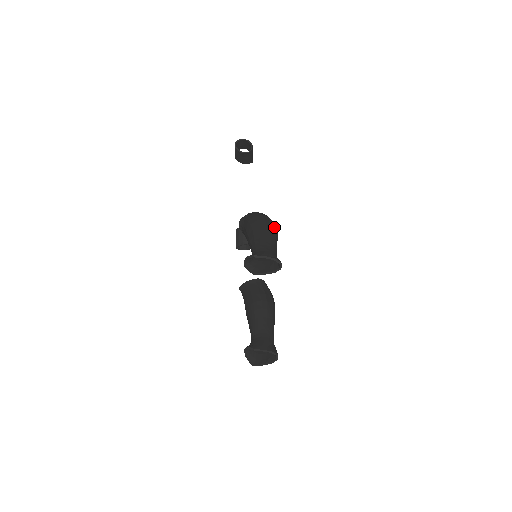
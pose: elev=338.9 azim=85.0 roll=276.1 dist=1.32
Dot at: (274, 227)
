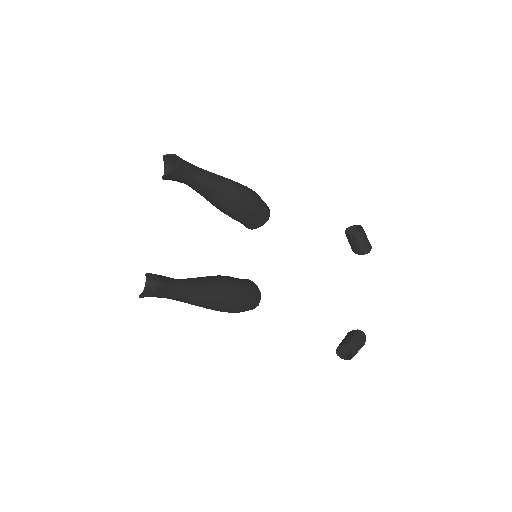
Dot at: (242, 186)
